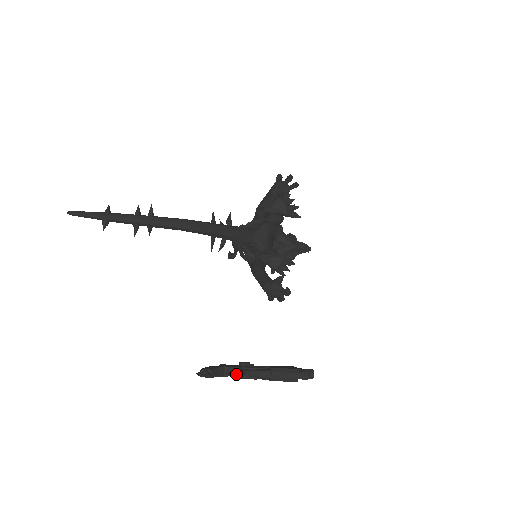
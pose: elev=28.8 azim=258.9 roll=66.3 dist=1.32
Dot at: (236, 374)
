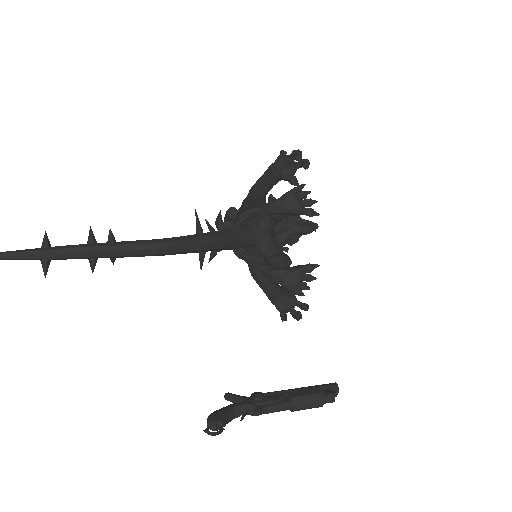
Dot at: (250, 412)
